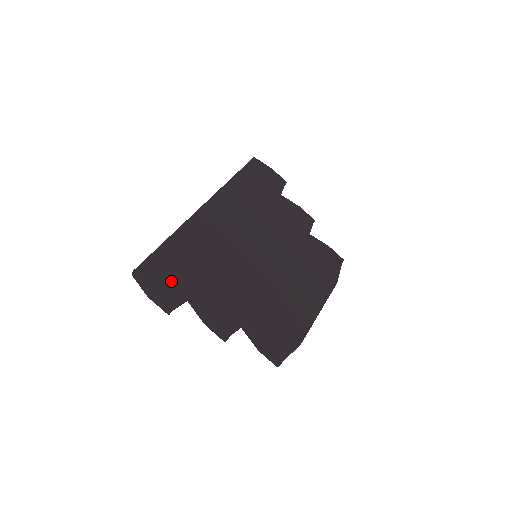
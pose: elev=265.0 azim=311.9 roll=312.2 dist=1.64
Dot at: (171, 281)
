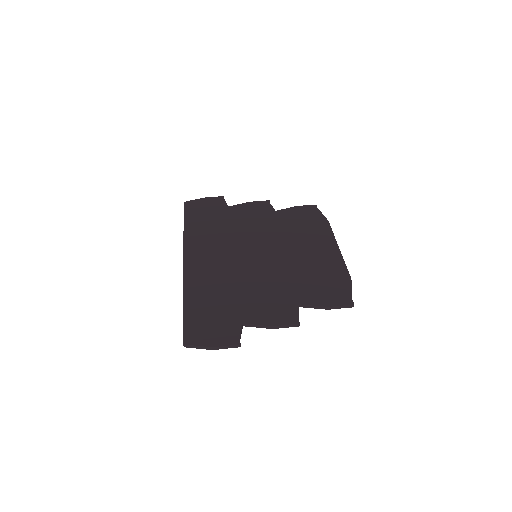
Dot at: (217, 324)
